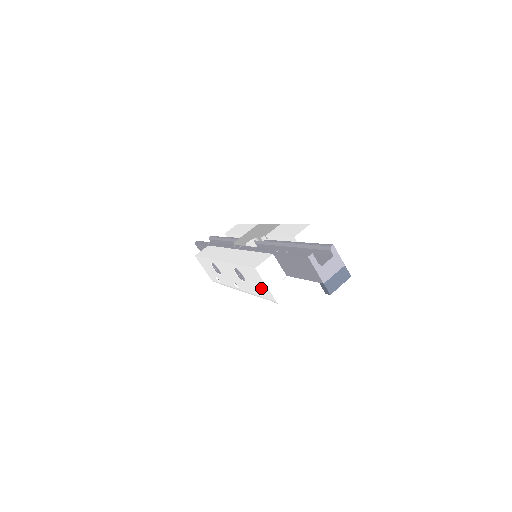
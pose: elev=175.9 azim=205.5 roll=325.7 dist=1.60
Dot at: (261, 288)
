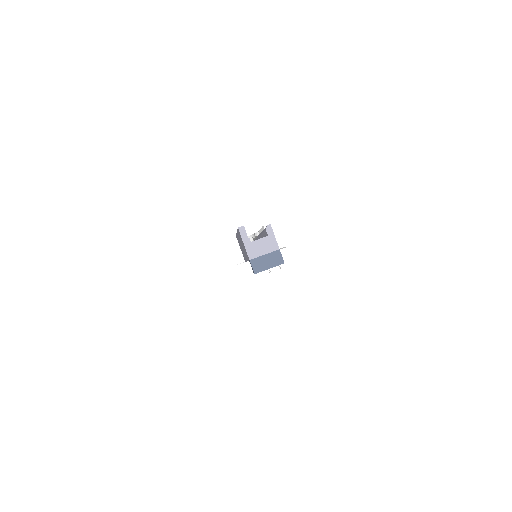
Dot at: occluded
